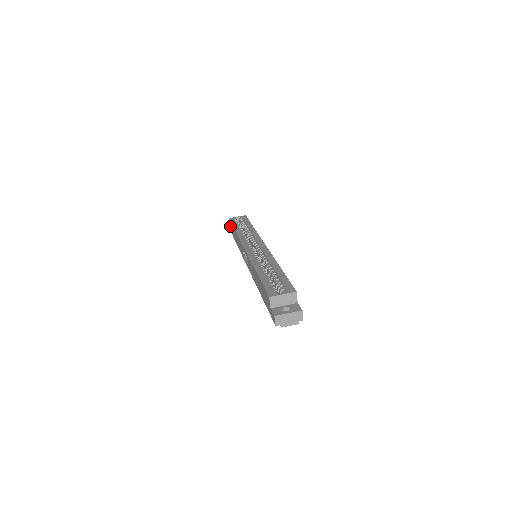
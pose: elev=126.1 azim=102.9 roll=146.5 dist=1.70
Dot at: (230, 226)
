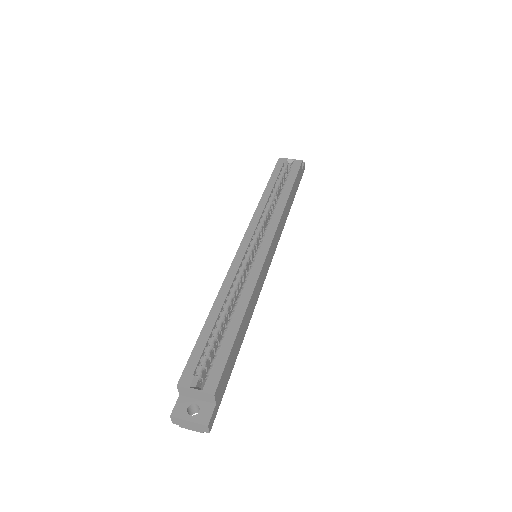
Dot at: occluded
